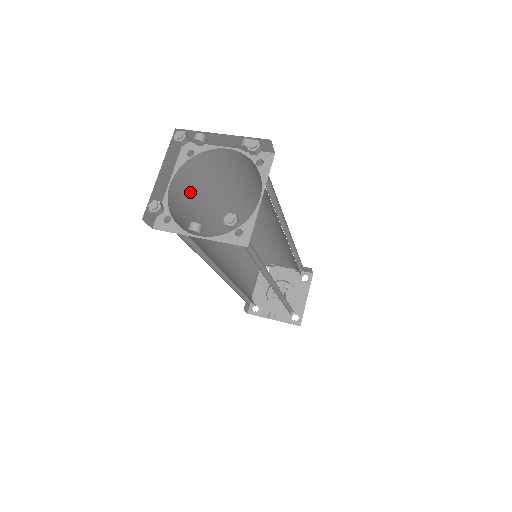
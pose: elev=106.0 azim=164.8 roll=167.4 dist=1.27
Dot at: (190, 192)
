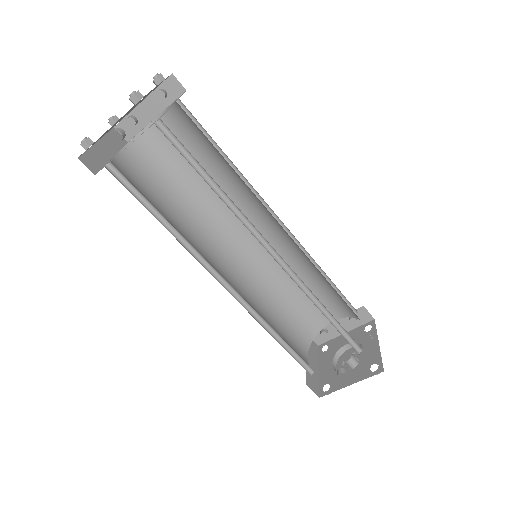
Dot at: (146, 180)
